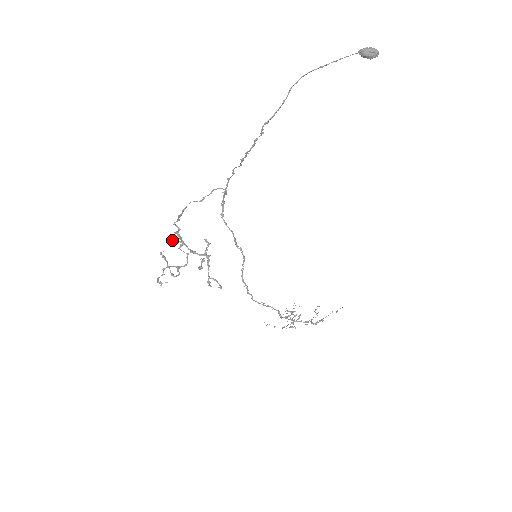
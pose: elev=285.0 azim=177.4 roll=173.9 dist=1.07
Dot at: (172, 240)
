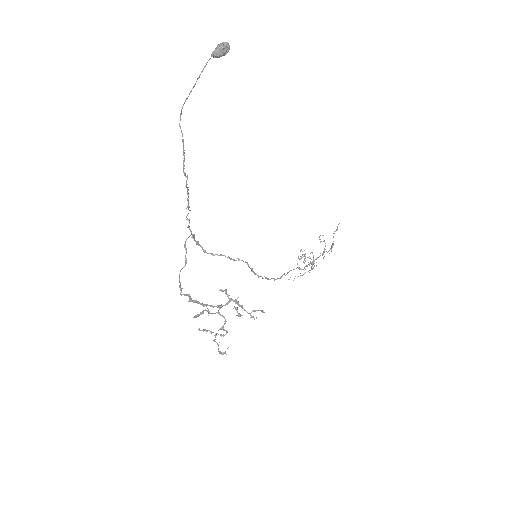
Dot at: (199, 315)
